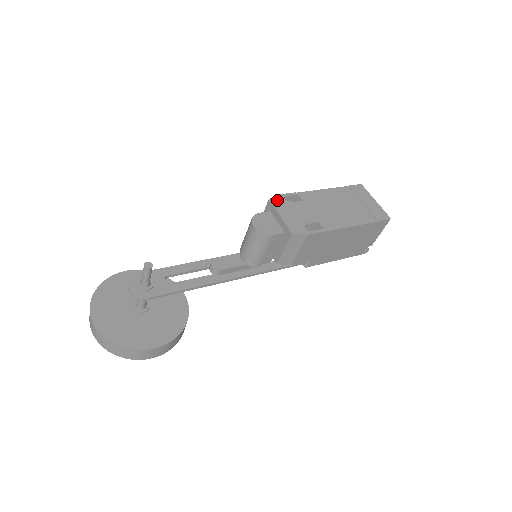
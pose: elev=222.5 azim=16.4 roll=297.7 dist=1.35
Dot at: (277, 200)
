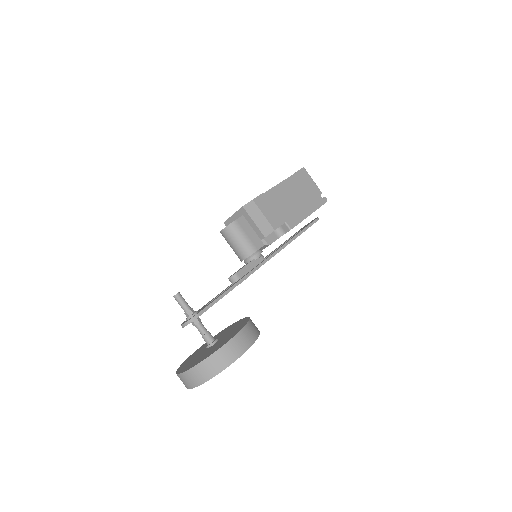
Dot at: occluded
